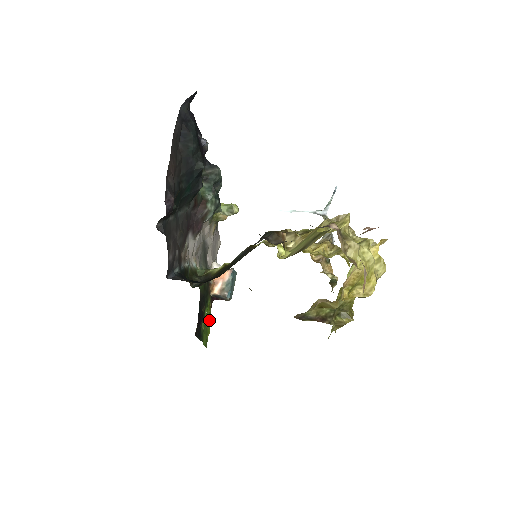
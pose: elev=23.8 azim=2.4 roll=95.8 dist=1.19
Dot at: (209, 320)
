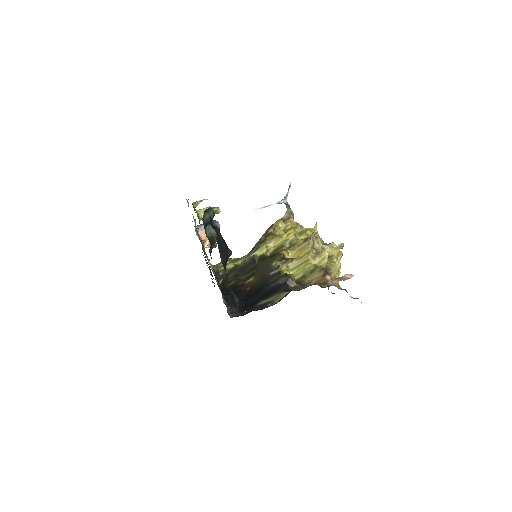
Dot at: (206, 262)
